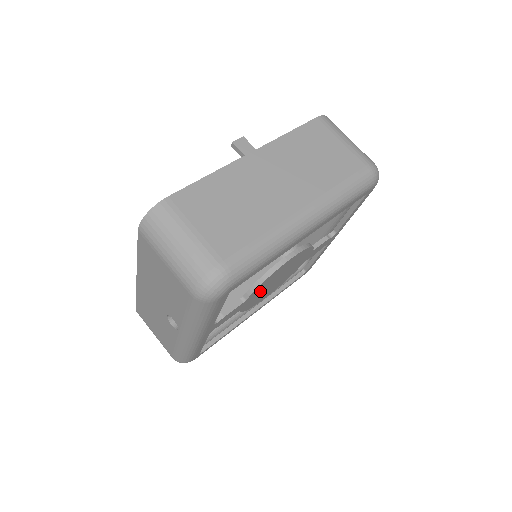
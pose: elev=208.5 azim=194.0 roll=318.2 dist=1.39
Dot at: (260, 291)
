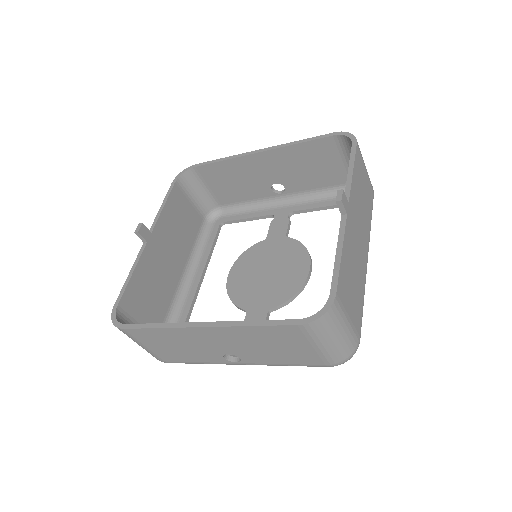
Dot at: (268, 294)
